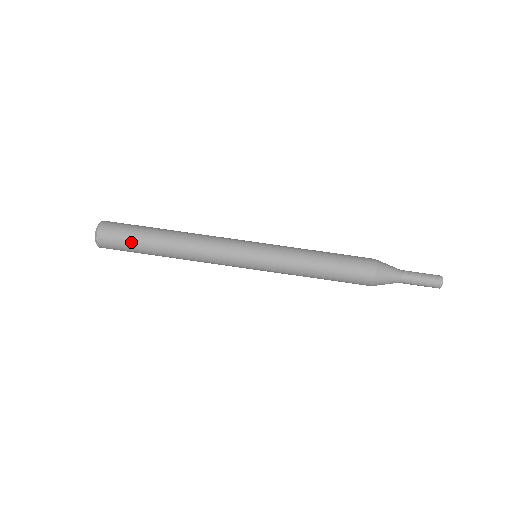
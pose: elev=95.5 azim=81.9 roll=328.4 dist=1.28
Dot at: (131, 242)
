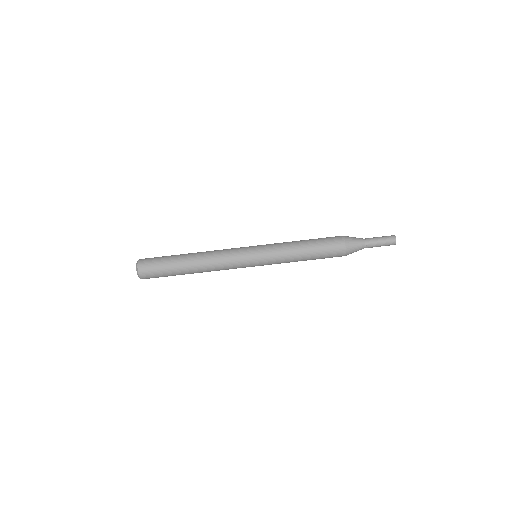
Dot at: (163, 263)
